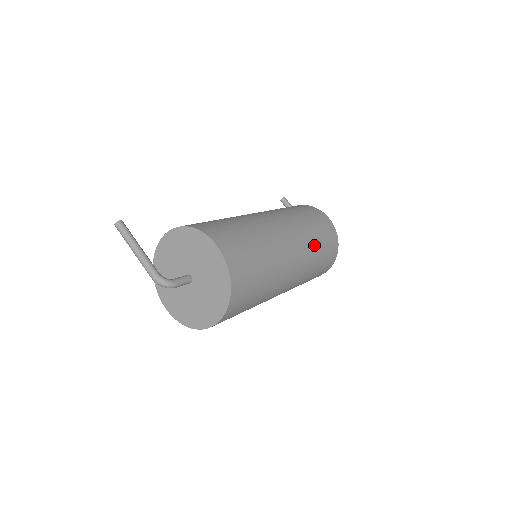
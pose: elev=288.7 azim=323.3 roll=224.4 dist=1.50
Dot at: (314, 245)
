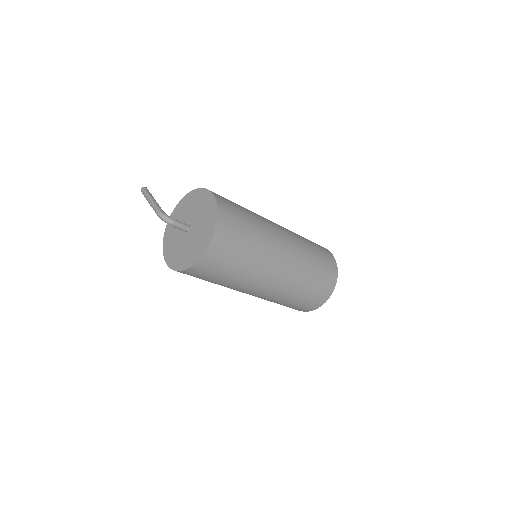
Dot at: (309, 252)
